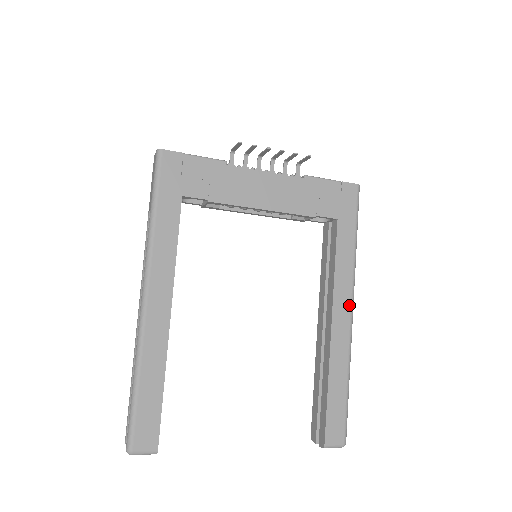
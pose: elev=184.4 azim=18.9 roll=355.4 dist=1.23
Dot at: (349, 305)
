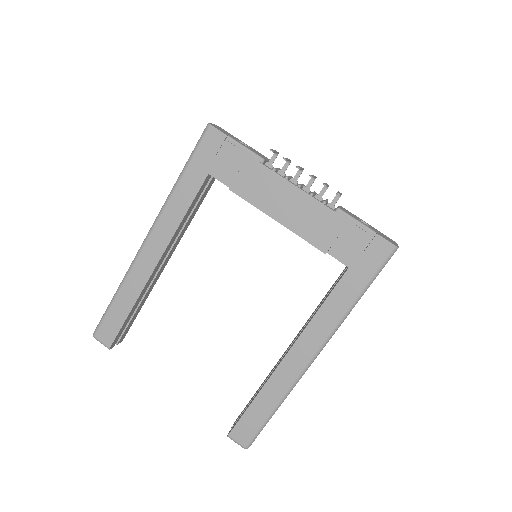
Dot at: (314, 349)
